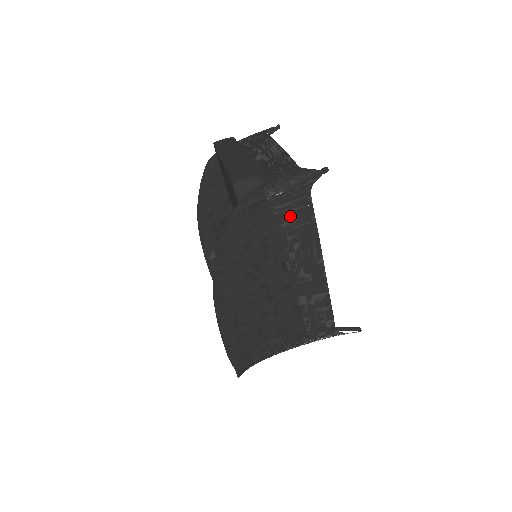
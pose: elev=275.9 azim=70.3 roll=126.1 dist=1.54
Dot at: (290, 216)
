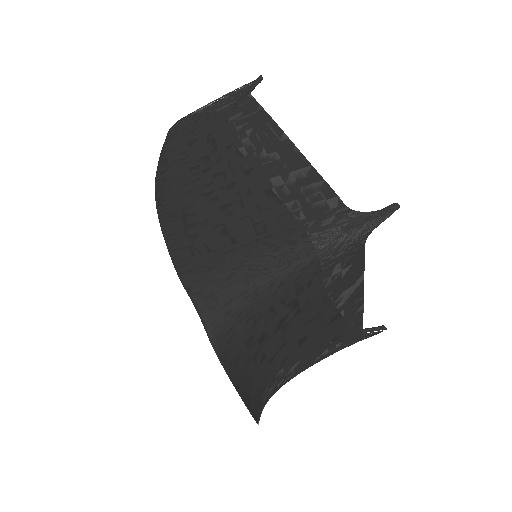
Dot at: (234, 112)
